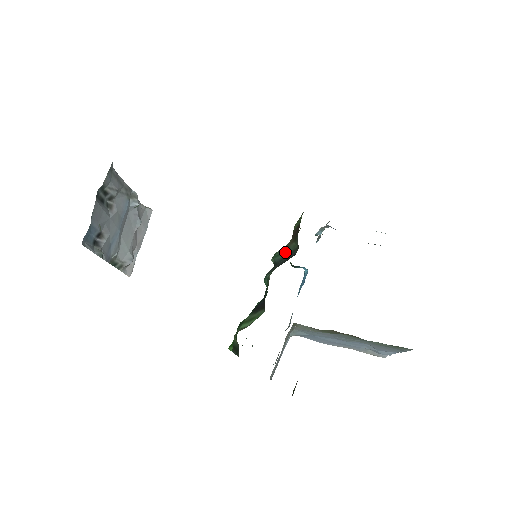
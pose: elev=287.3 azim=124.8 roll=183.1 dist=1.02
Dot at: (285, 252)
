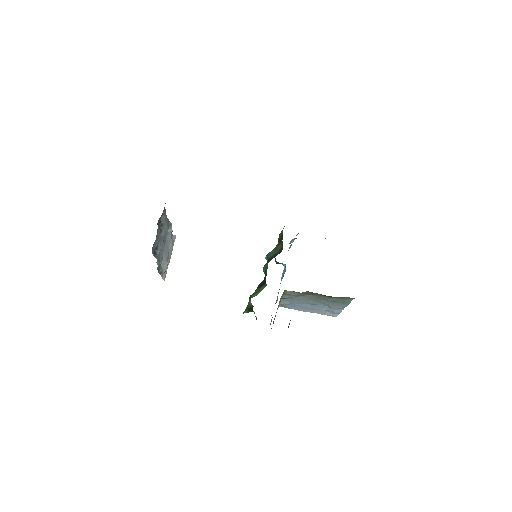
Dot at: (274, 252)
